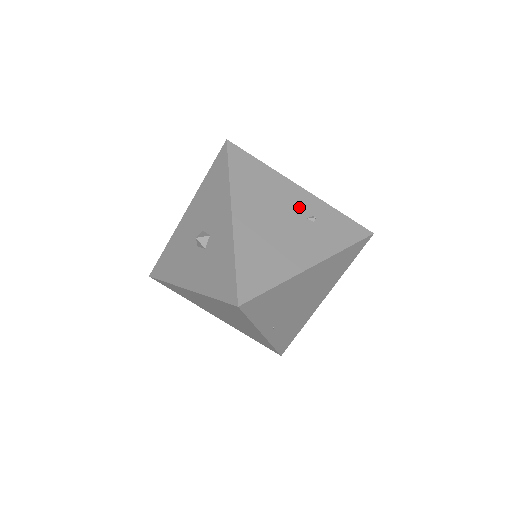
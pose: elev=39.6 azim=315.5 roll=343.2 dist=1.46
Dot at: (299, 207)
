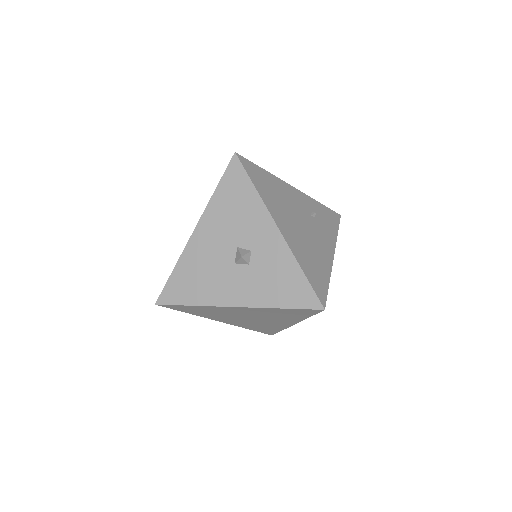
Dot at: (303, 206)
